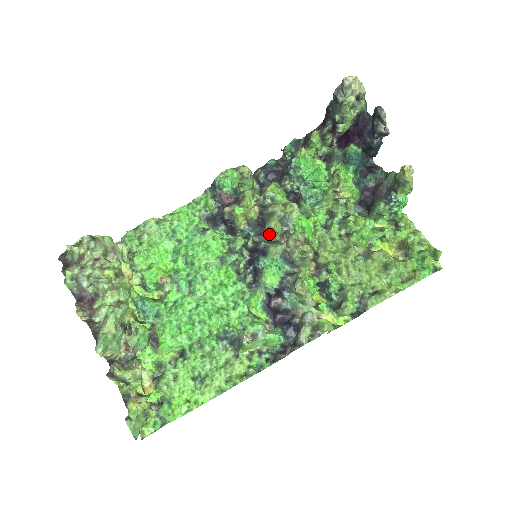
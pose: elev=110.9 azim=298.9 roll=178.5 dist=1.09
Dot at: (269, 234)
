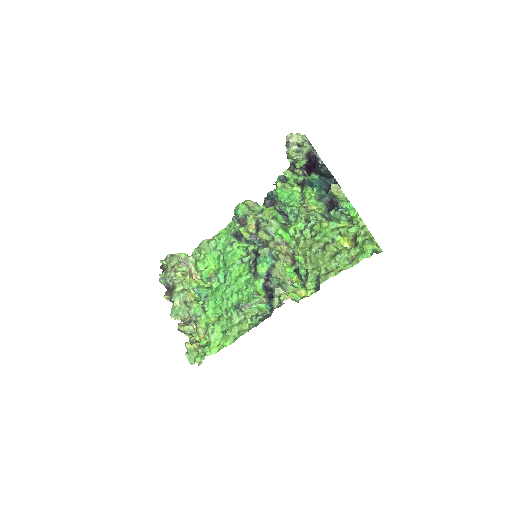
Dot at: (262, 241)
